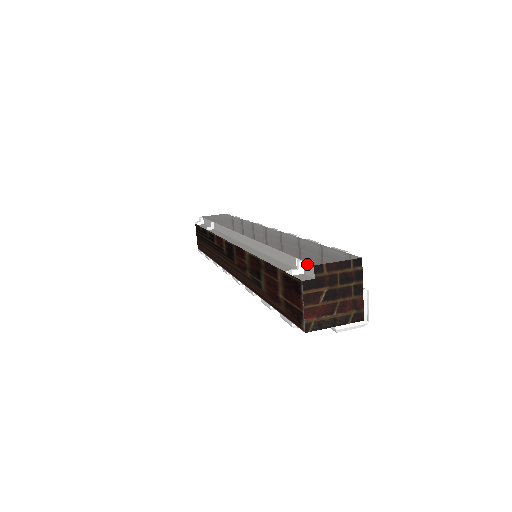
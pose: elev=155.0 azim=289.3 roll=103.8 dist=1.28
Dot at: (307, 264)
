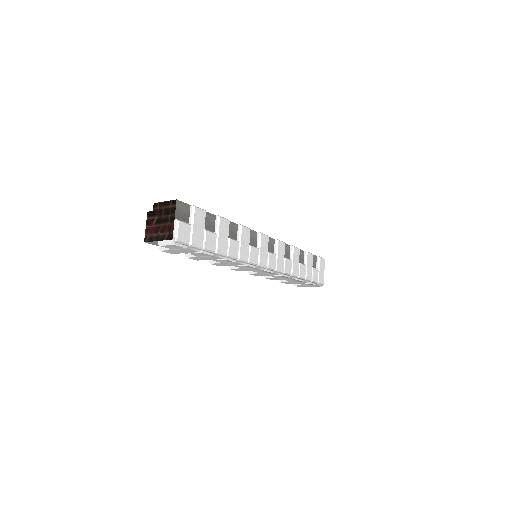
Dot at: occluded
